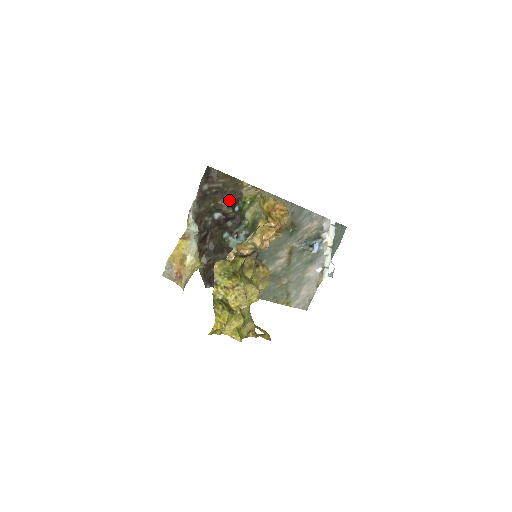
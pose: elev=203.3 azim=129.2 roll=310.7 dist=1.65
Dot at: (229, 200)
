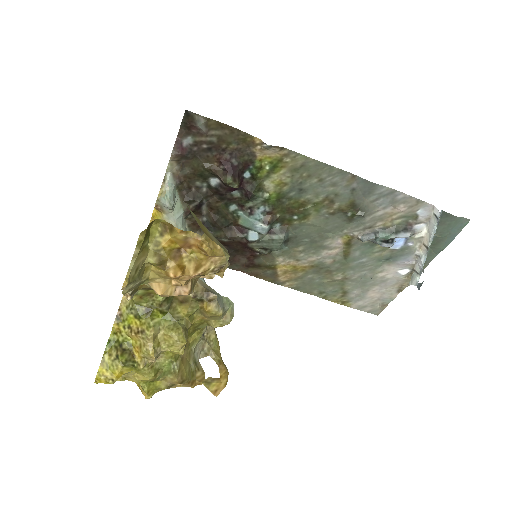
Dot at: (230, 162)
